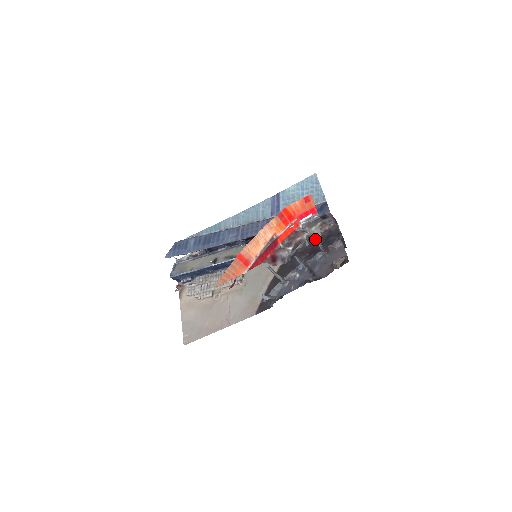
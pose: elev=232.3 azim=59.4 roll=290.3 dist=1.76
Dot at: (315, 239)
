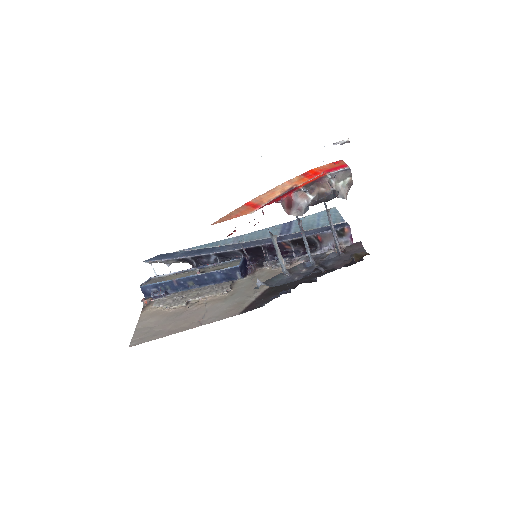
Dot at: occluded
